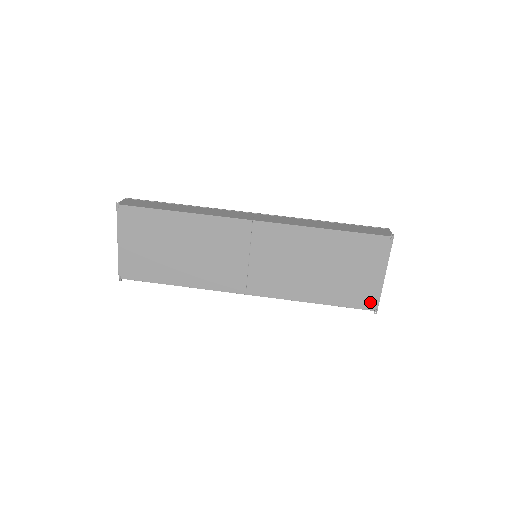
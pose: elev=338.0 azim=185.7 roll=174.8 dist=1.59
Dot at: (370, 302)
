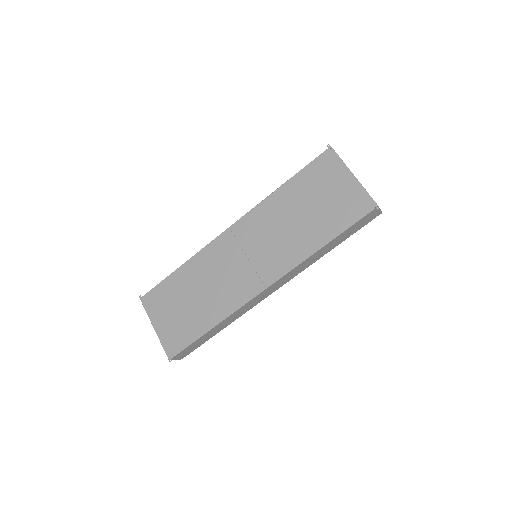
Dot at: (365, 205)
